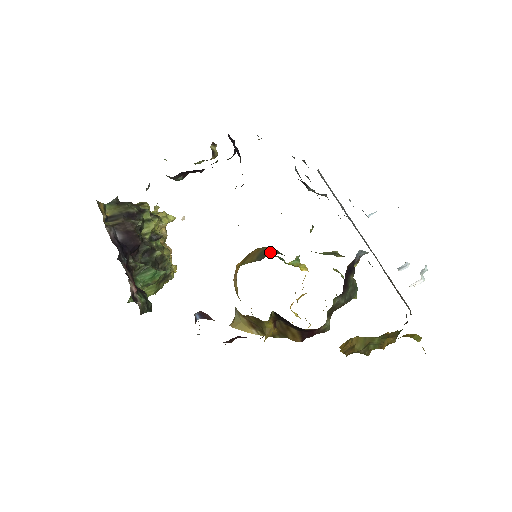
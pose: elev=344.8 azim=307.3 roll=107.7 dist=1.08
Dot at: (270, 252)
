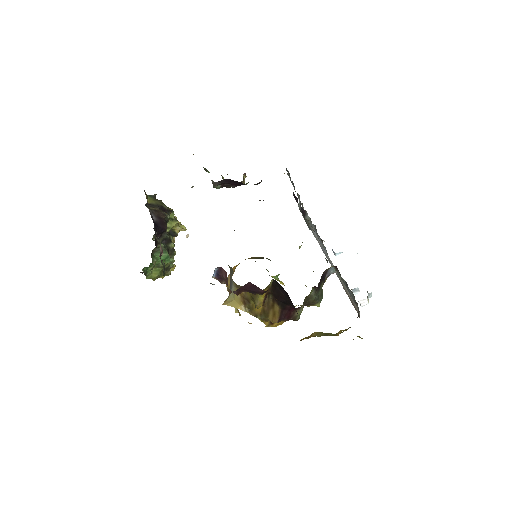
Dot at: occluded
